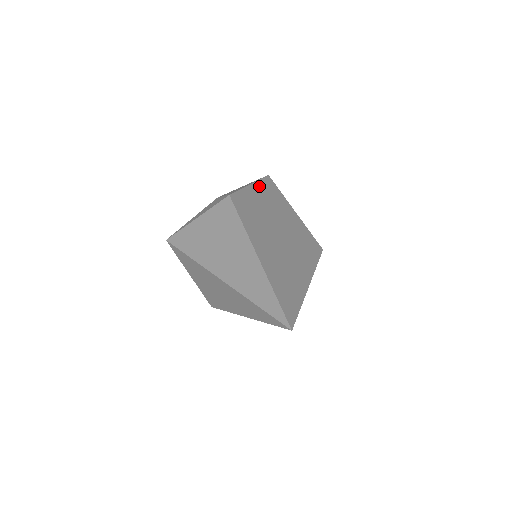
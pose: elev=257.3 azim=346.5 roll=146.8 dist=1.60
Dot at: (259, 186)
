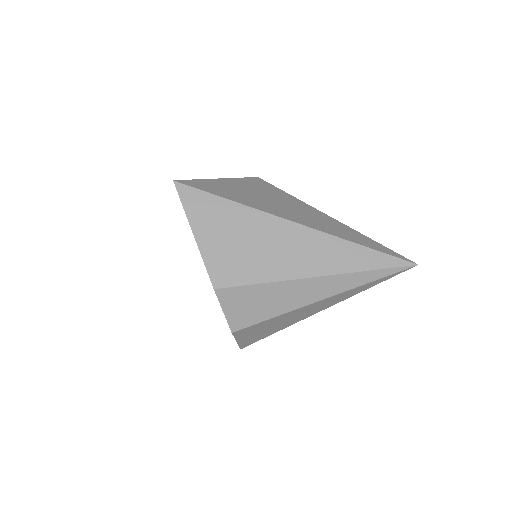
Dot at: occluded
